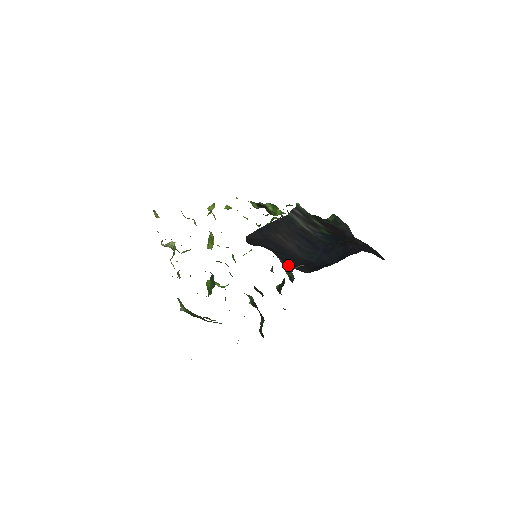
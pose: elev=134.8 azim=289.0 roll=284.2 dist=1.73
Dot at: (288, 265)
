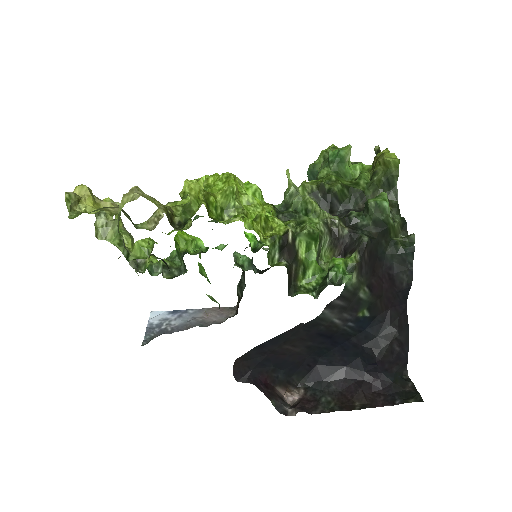
Dot at: occluded
